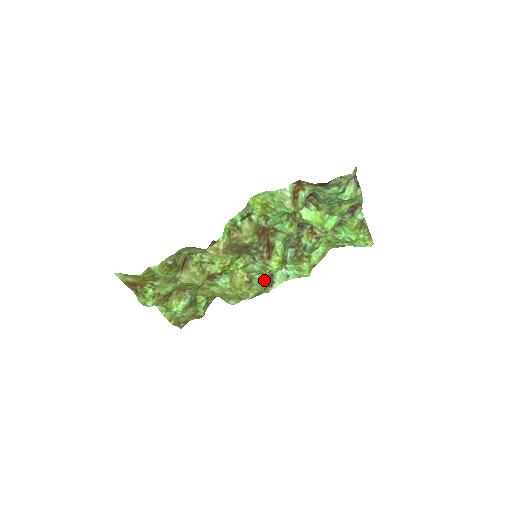
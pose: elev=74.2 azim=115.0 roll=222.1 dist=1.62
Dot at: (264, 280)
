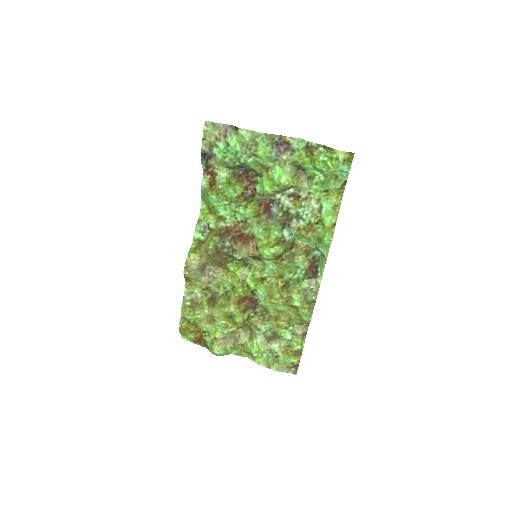
Dot at: (304, 275)
